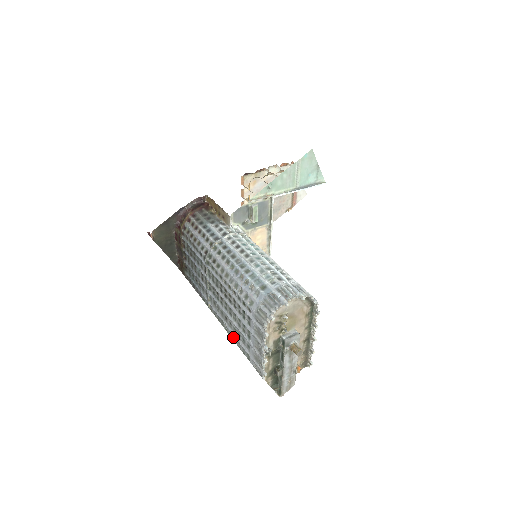
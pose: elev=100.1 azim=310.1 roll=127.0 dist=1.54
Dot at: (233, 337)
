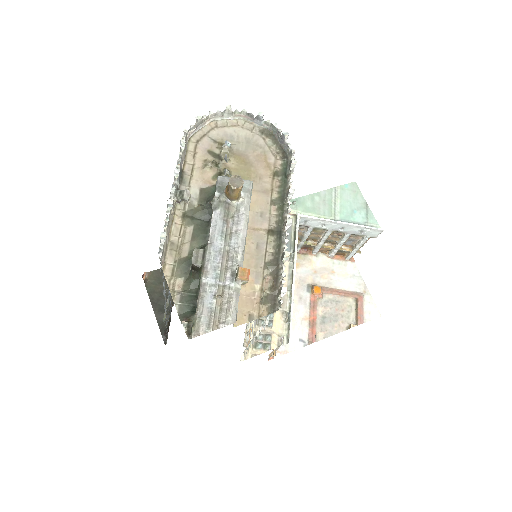
Dot at: occluded
